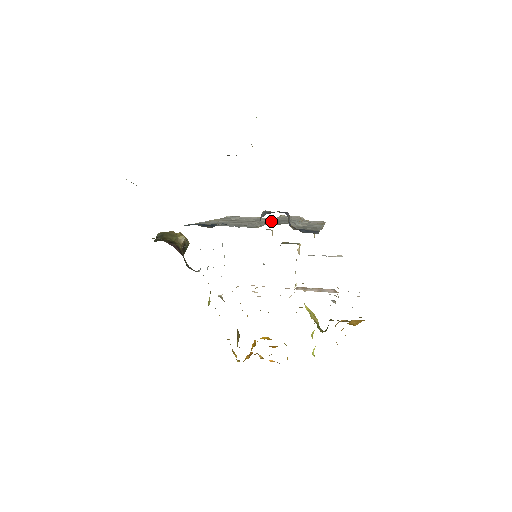
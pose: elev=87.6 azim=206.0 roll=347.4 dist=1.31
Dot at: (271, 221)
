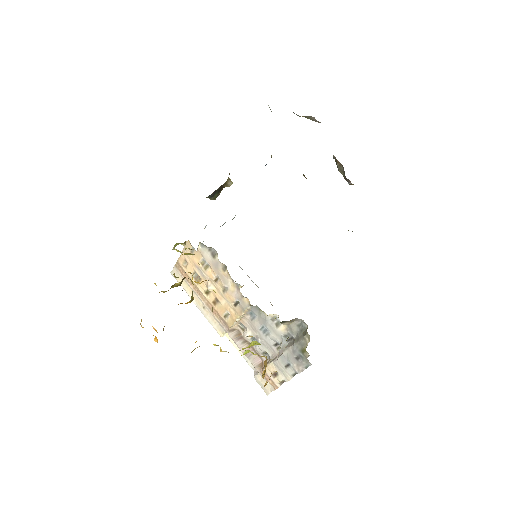
Dot at: occluded
